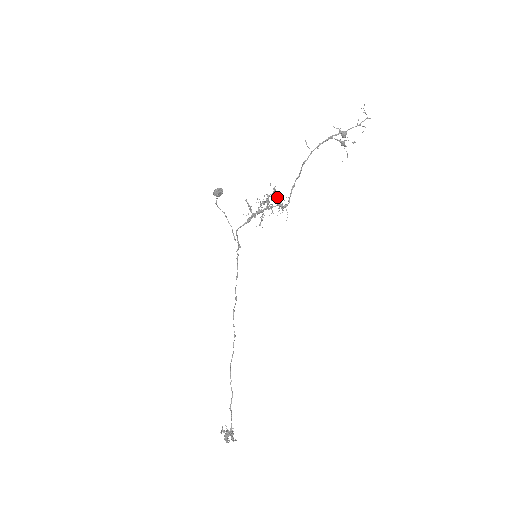
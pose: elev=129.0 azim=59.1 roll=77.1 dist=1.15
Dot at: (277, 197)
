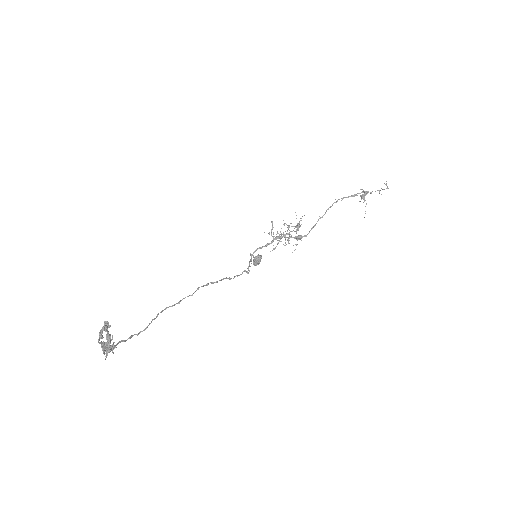
Dot at: (297, 224)
